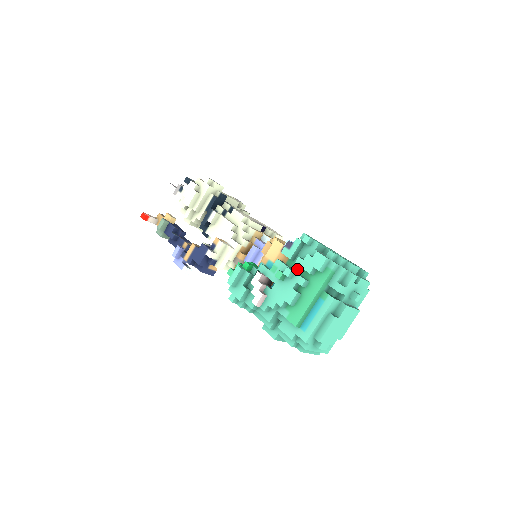
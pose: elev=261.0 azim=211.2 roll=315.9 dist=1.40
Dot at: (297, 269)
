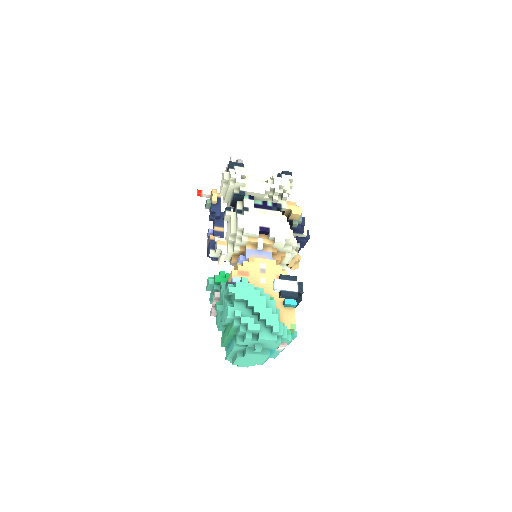
Dot at: occluded
